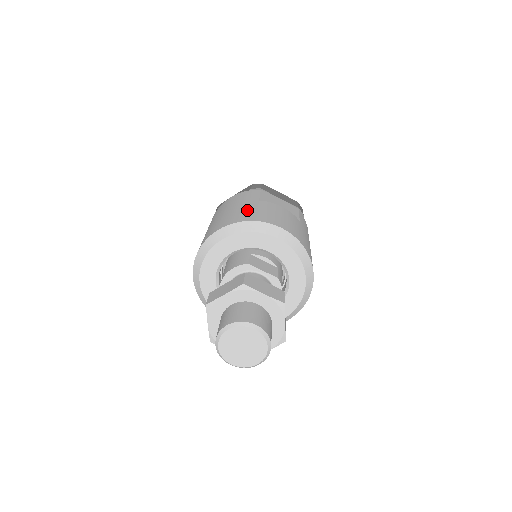
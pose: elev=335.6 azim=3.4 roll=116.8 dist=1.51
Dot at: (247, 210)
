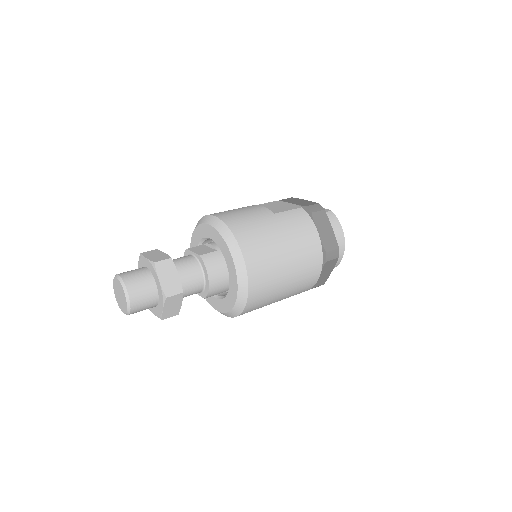
Dot at: occluded
